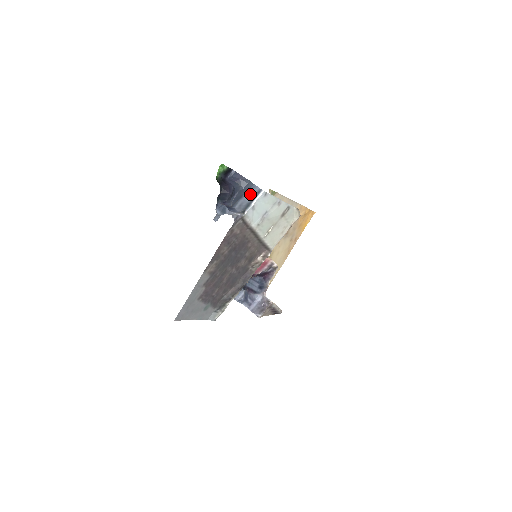
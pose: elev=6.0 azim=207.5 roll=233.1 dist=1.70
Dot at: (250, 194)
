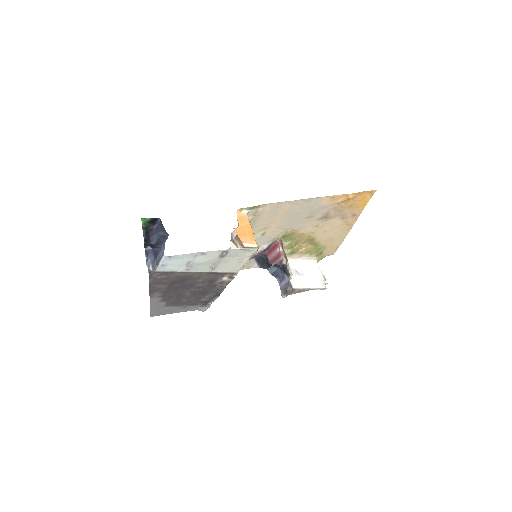
Dot at: (162, 251)
